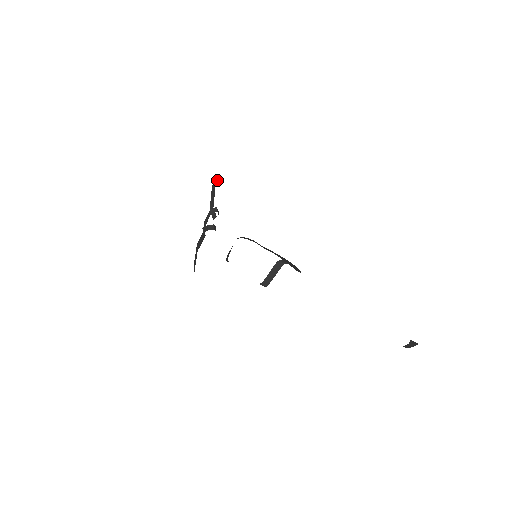
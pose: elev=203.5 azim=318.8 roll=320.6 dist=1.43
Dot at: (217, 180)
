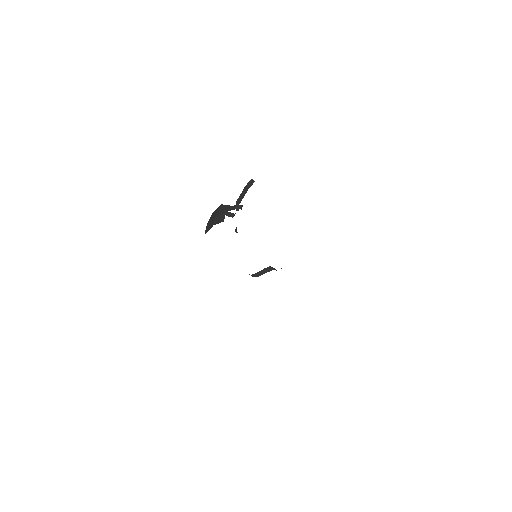
Dot at: (252, 184)
